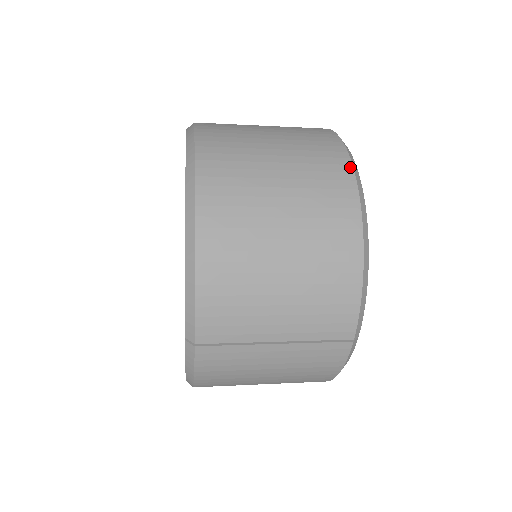
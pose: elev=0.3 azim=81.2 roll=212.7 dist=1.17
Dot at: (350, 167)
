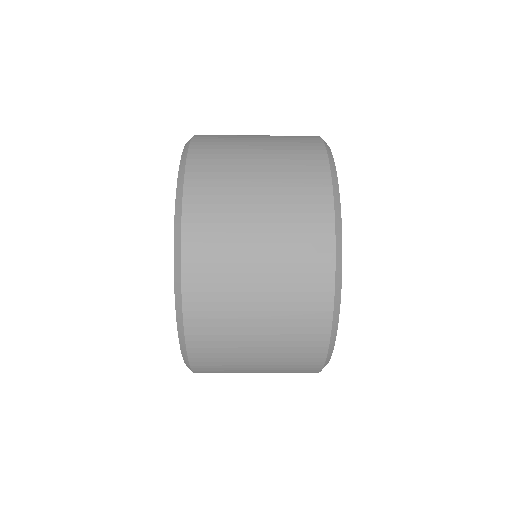
Dot at: (331, 305)
